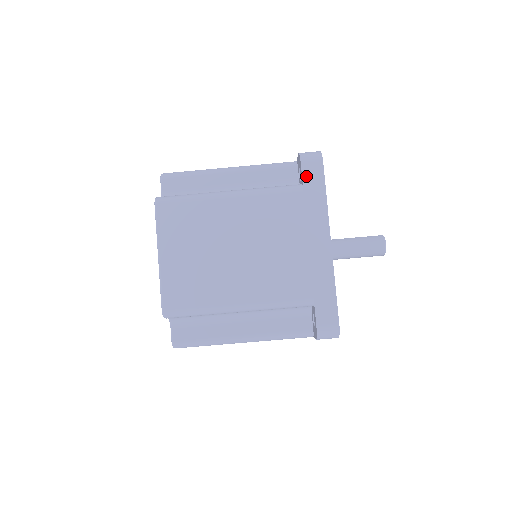
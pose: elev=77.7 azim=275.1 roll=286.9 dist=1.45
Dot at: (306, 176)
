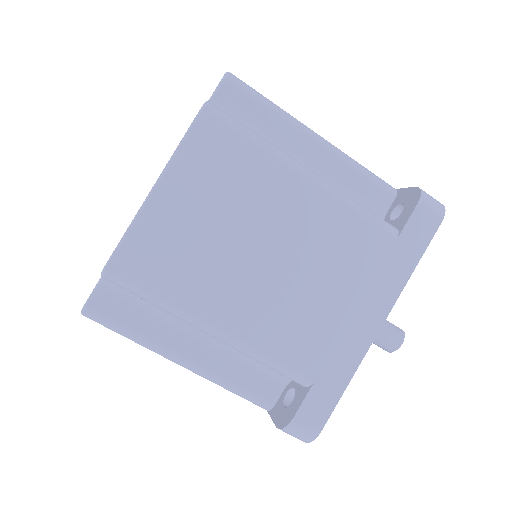
Dot at: (412, 224)
